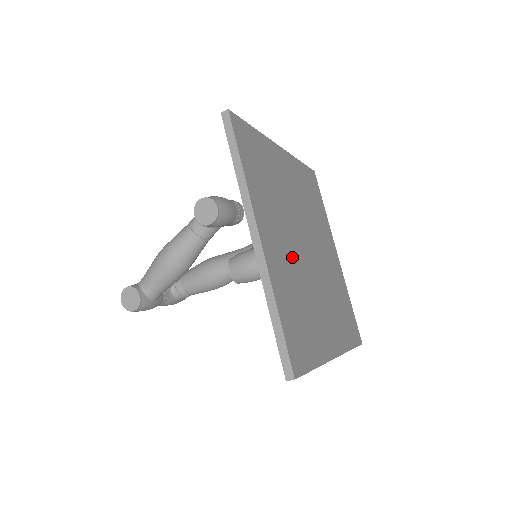
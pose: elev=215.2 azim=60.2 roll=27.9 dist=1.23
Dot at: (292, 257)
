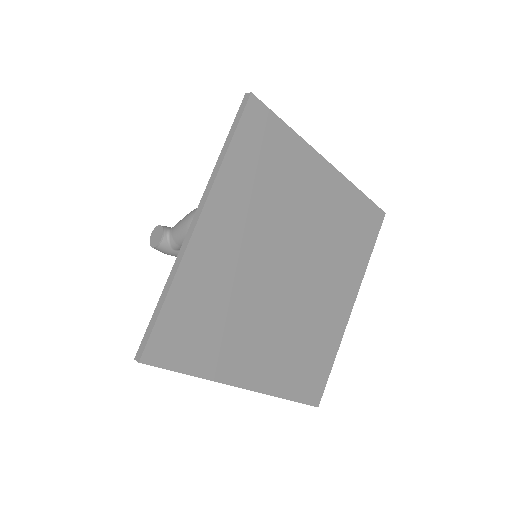
Dot at: (247, 265)
